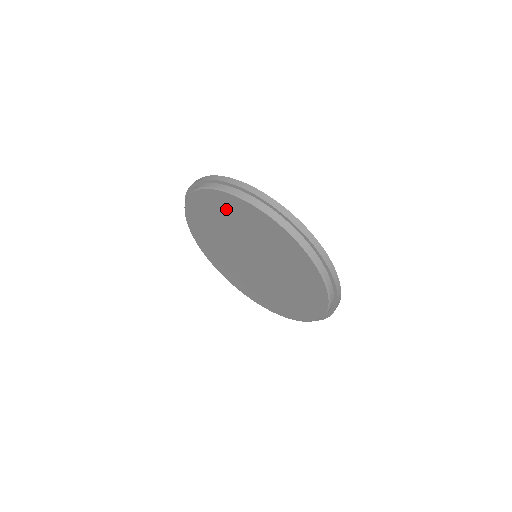
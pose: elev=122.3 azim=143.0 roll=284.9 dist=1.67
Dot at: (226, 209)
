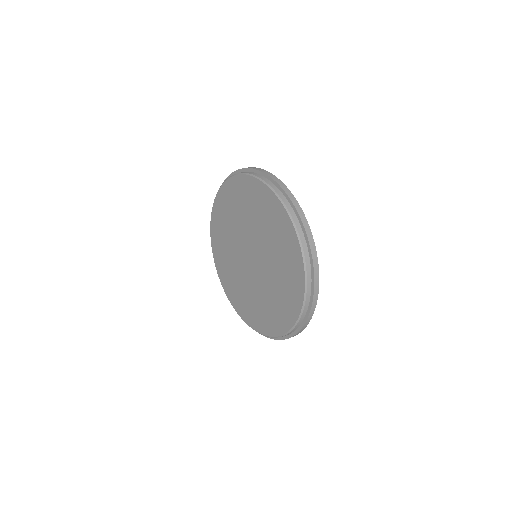
Dot at: (223, 213)
